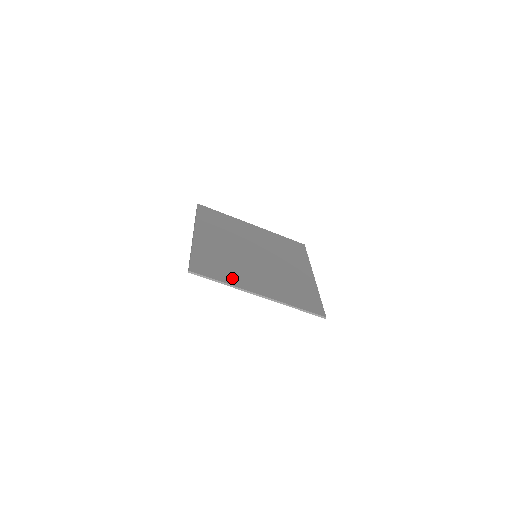
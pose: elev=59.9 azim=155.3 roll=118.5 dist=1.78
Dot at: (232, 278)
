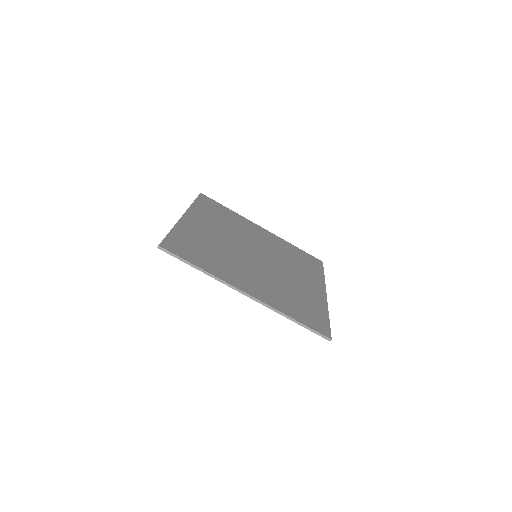
Dot at: (215, 267)
